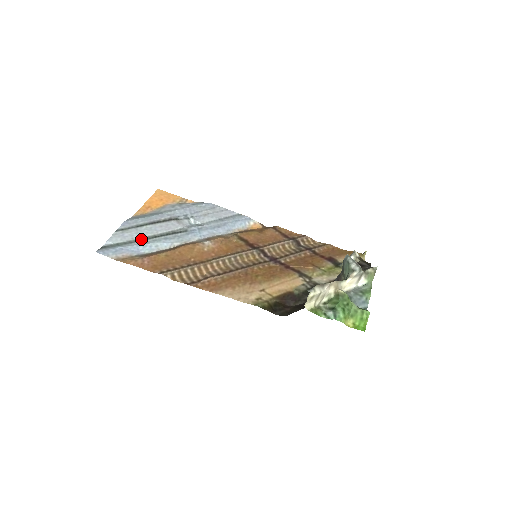
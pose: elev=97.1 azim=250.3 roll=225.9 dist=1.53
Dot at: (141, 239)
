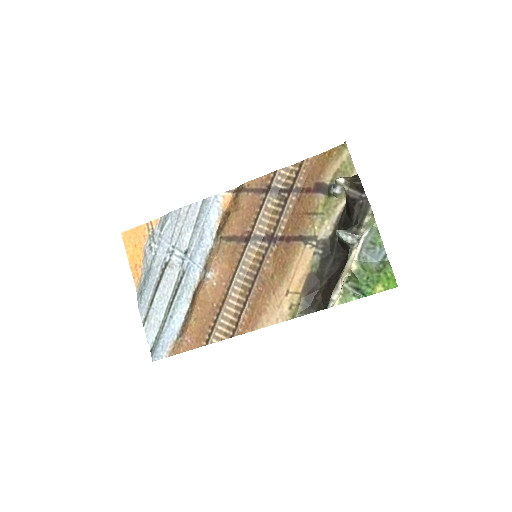
Dot at: (165, 317)
